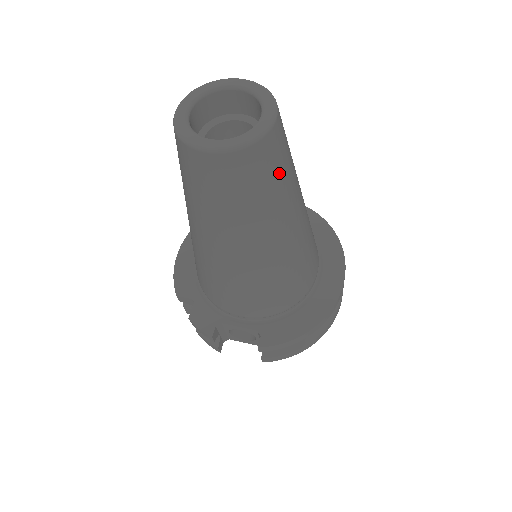
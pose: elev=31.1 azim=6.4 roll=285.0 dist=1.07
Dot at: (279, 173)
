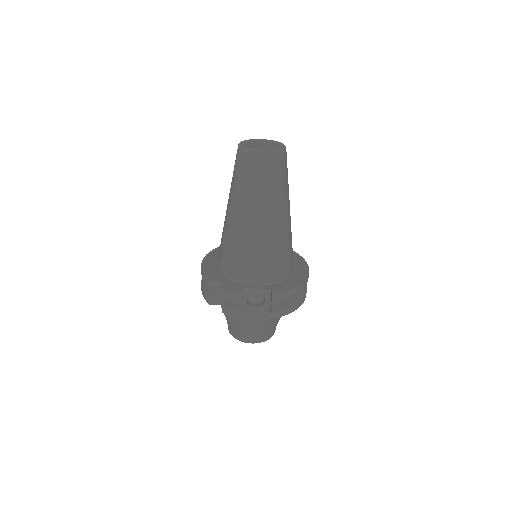
Dot at: (287, 174)
